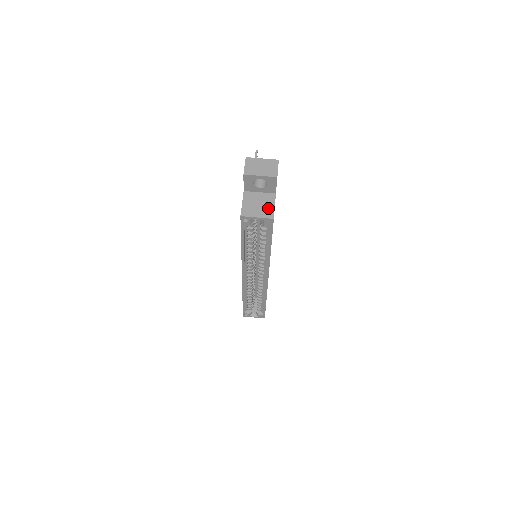
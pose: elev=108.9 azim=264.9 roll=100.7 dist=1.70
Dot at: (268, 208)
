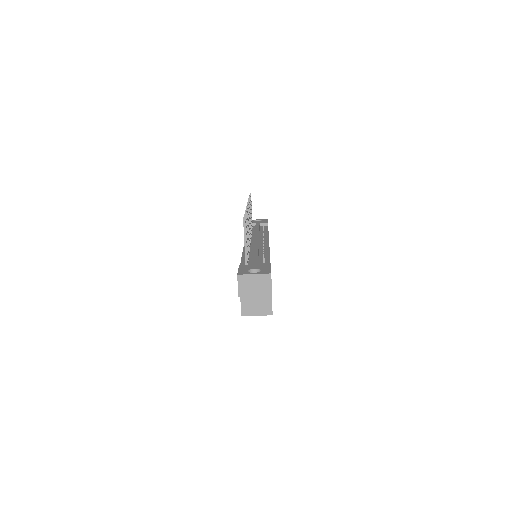
Dot at: (266, 305)
